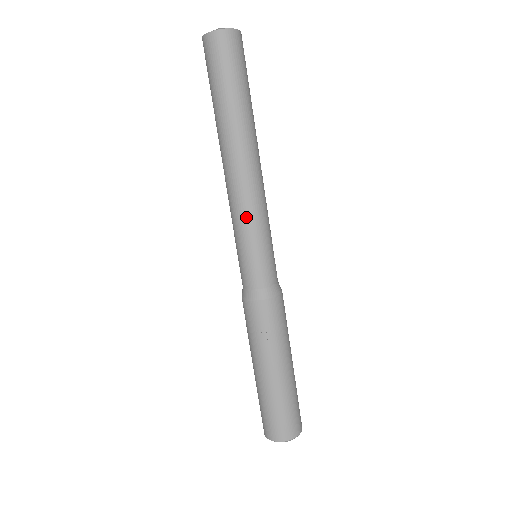
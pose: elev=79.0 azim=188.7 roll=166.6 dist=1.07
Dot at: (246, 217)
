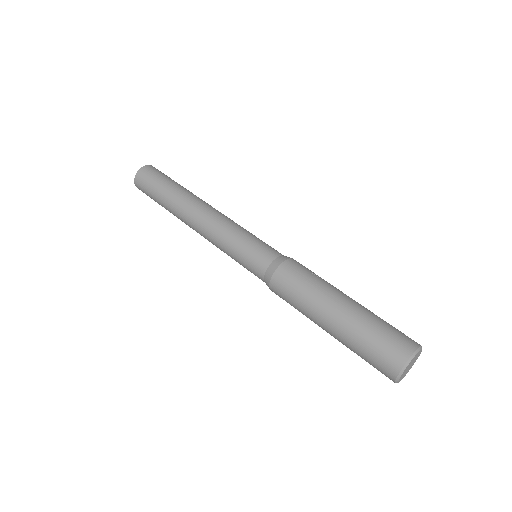
Dot at: (234, 224)
